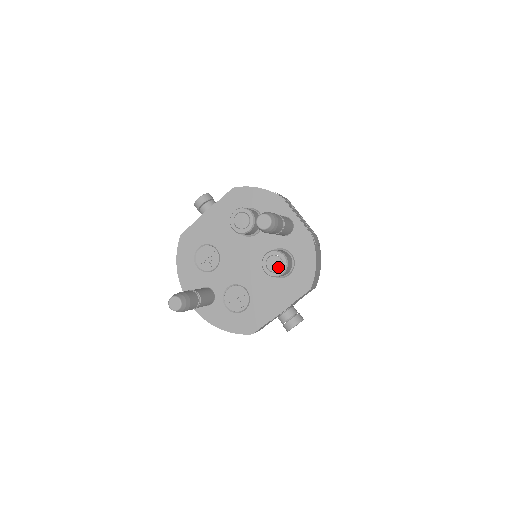
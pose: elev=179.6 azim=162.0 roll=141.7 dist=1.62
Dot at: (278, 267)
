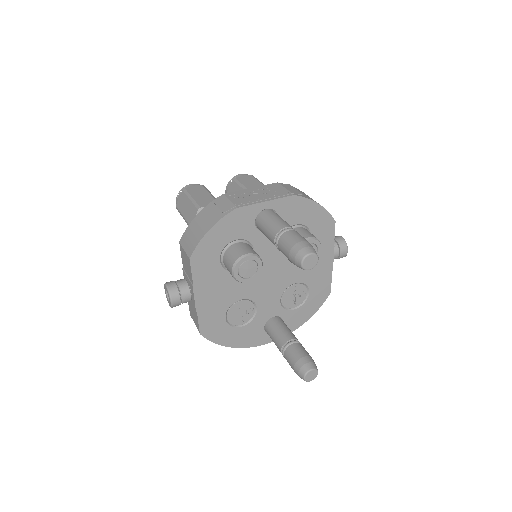
Dot at: occluded
